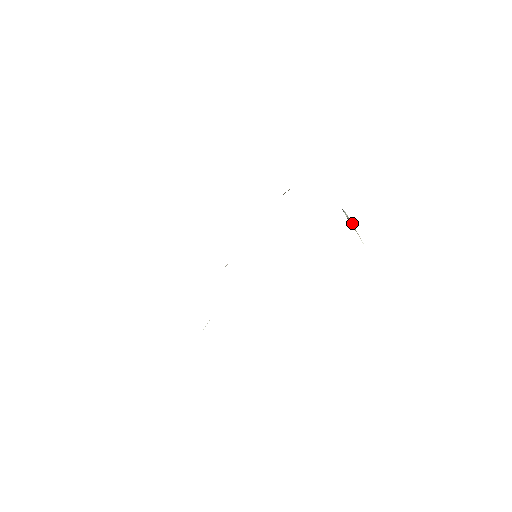
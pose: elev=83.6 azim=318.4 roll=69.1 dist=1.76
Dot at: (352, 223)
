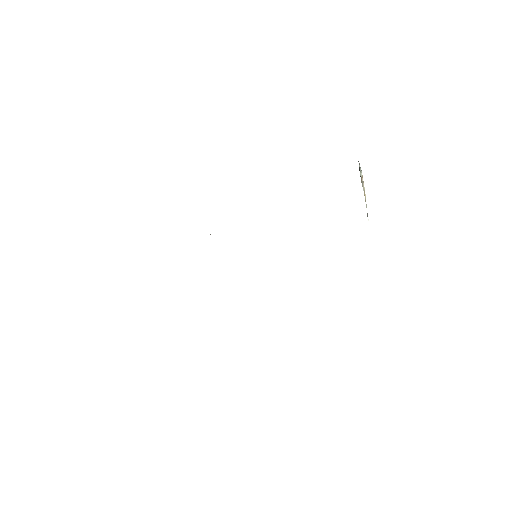
Dot at: (364, 189)
